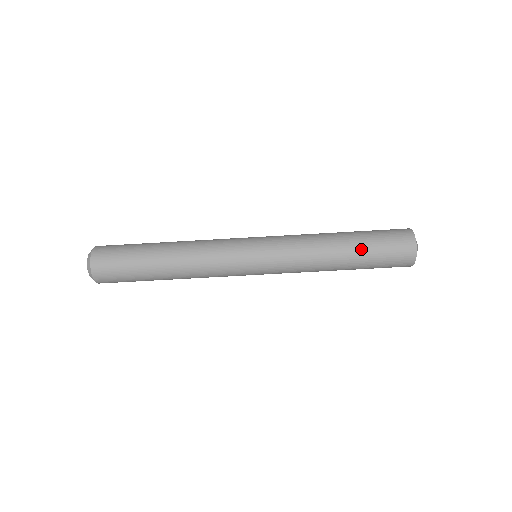
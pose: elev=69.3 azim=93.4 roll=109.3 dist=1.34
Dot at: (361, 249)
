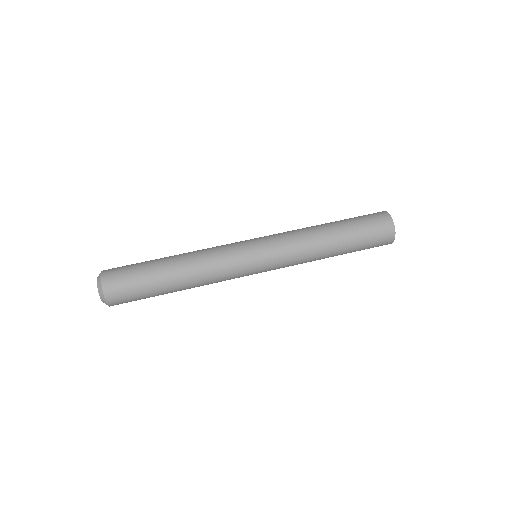
Dot at: (341, 221)
